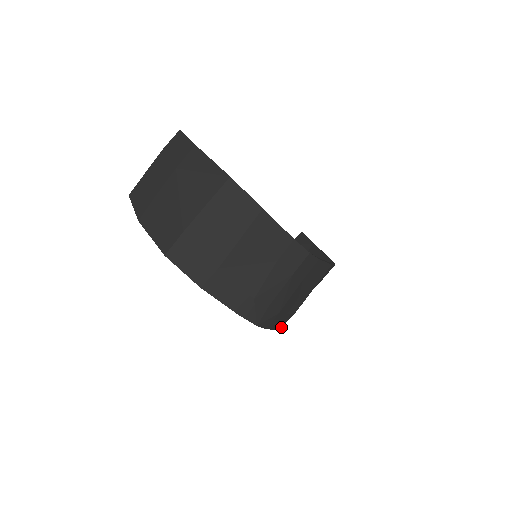
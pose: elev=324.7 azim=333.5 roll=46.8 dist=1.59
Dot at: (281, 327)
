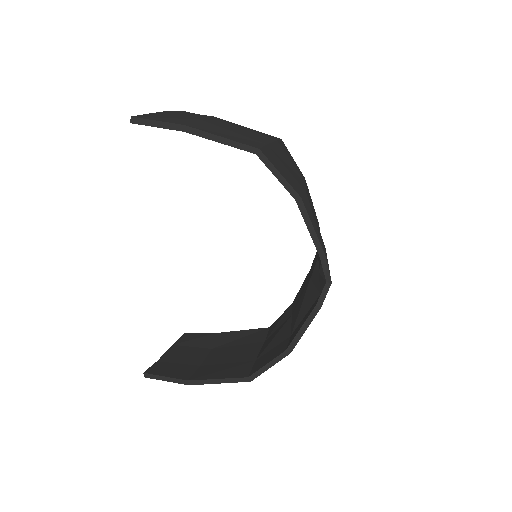
Dot at: (291, 350)
